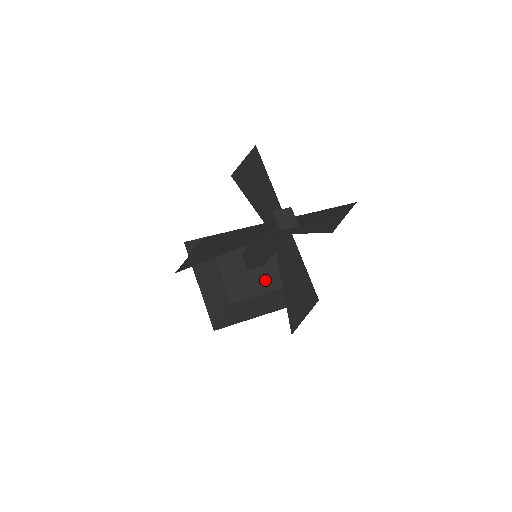
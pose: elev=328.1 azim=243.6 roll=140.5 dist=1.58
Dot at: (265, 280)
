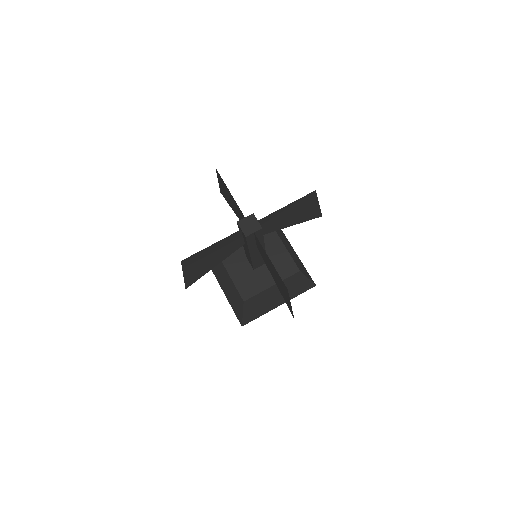
Dot at: occluded
